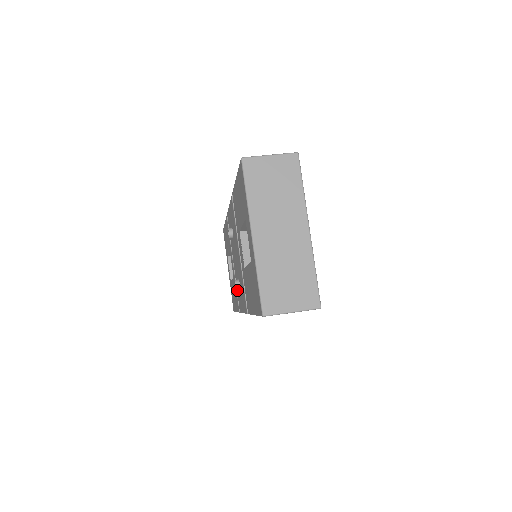
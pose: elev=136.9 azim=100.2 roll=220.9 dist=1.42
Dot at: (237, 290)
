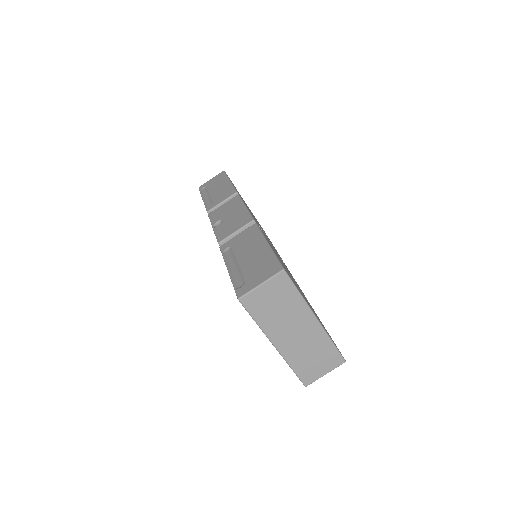
Dot at: occluded
